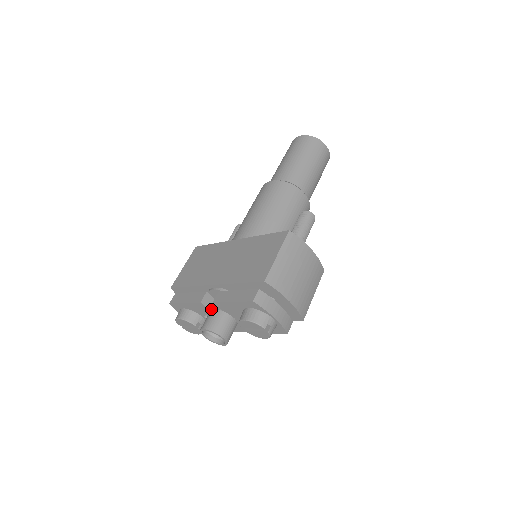
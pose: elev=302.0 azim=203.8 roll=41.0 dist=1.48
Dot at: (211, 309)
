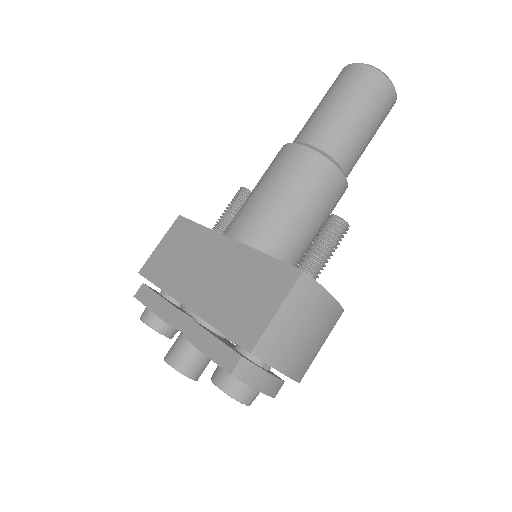
Dot at: (182, 329)
